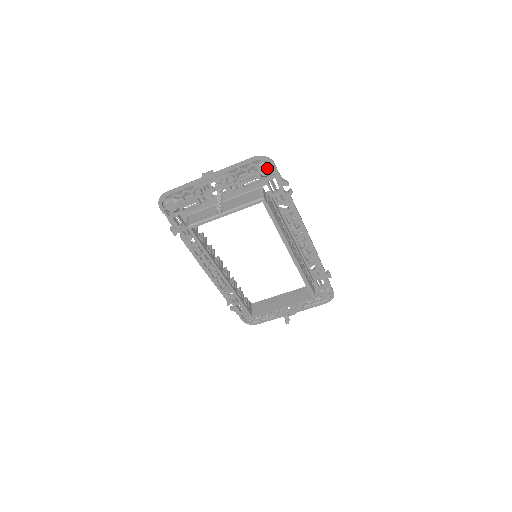
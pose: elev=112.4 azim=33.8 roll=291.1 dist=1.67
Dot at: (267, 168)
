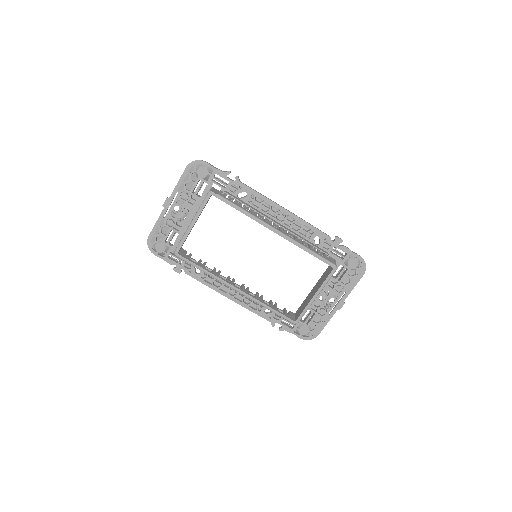
Dot at: (203, 169)
